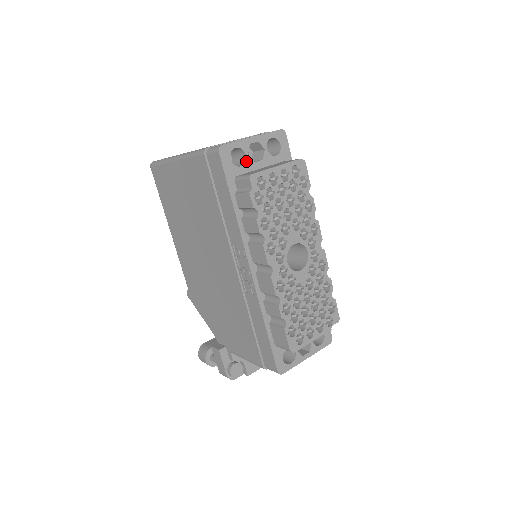
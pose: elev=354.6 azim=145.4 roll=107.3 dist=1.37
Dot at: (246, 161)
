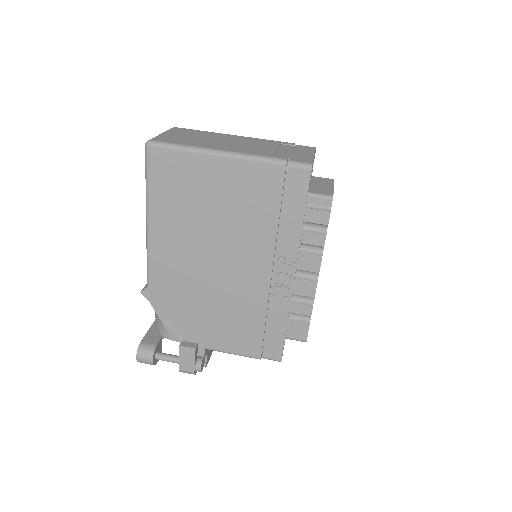
Dot at: occluded
